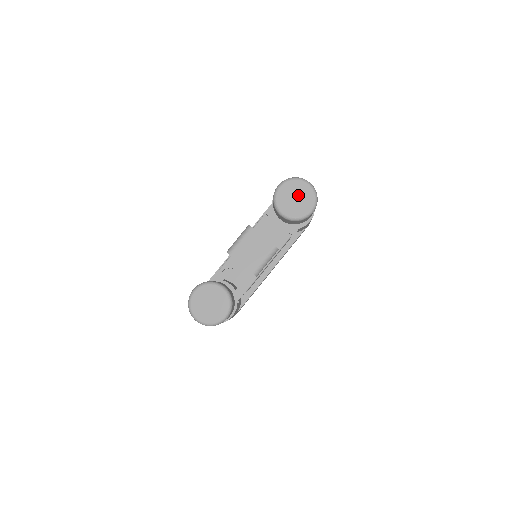
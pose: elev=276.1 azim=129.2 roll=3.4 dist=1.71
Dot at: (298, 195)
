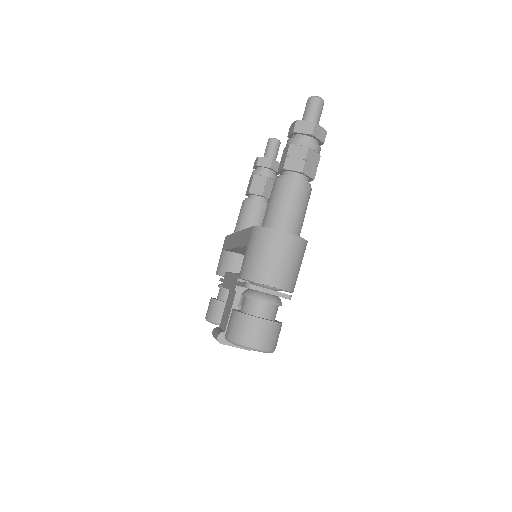
Dot at: occluded
